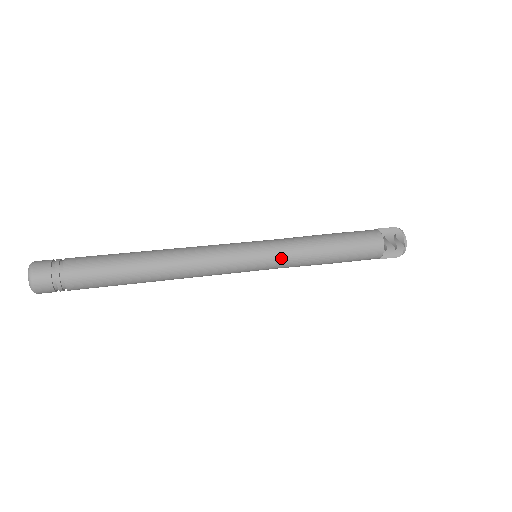
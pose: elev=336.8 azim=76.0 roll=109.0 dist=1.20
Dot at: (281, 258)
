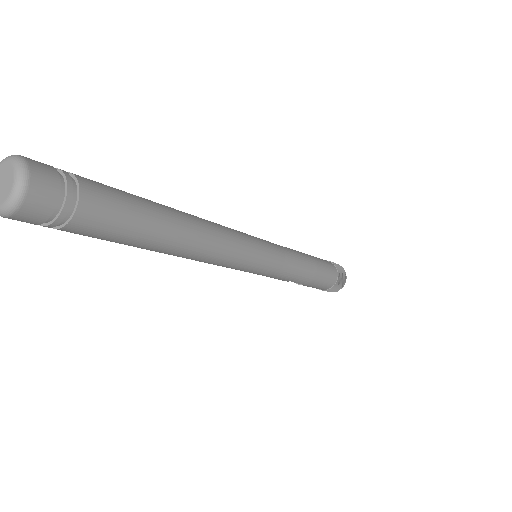
Dot at: (284, 259)
